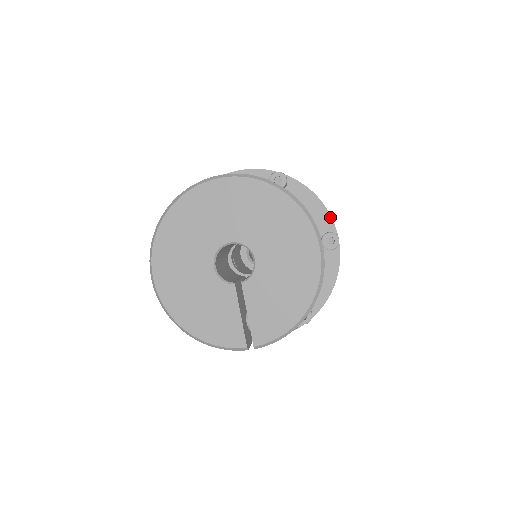
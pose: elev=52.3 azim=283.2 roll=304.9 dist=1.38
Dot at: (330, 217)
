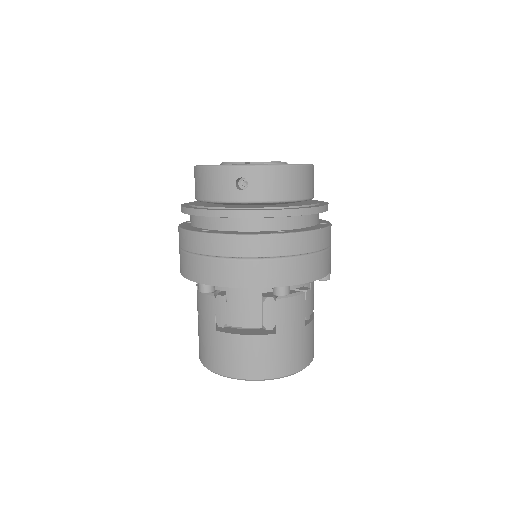
Dot at: (326, 275)
